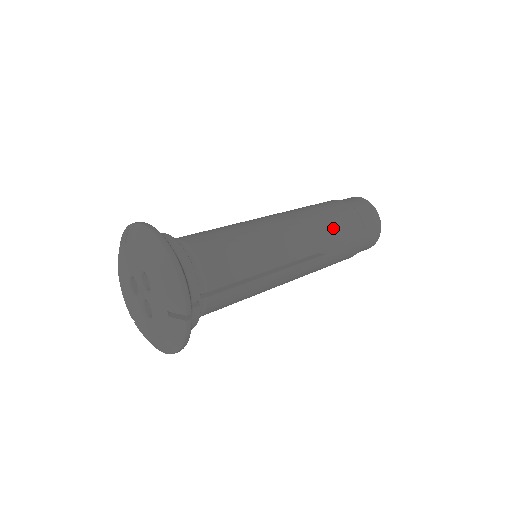
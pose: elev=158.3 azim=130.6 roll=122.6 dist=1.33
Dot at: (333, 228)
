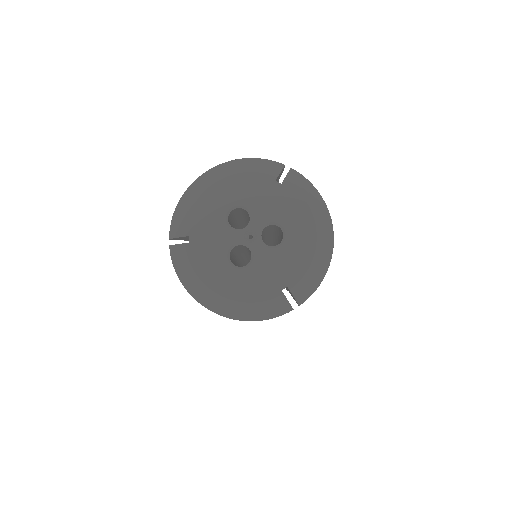
Dot at: occluded
